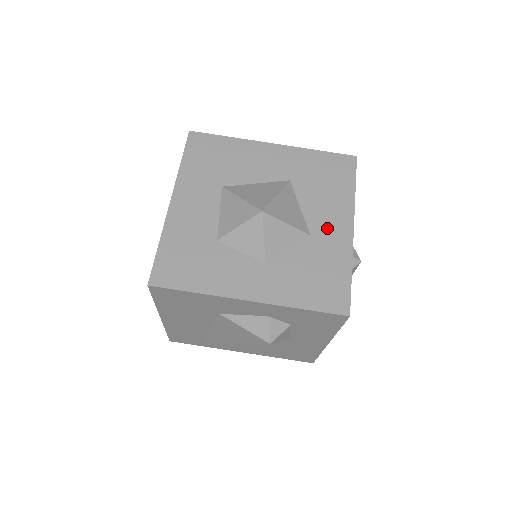
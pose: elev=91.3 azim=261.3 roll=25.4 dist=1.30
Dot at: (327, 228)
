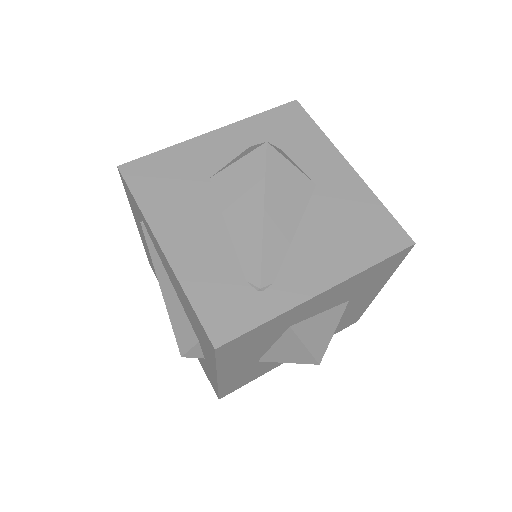
Dot at: occluded
